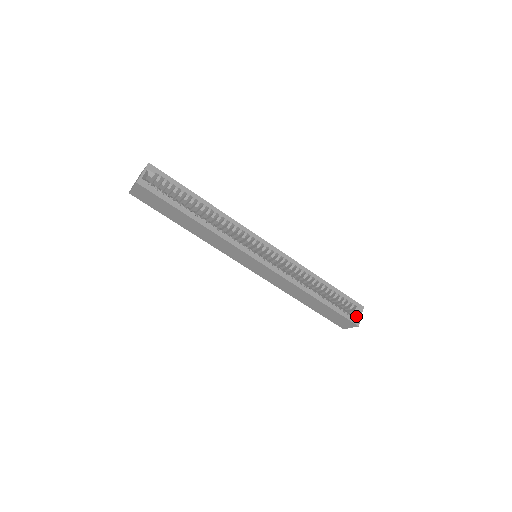
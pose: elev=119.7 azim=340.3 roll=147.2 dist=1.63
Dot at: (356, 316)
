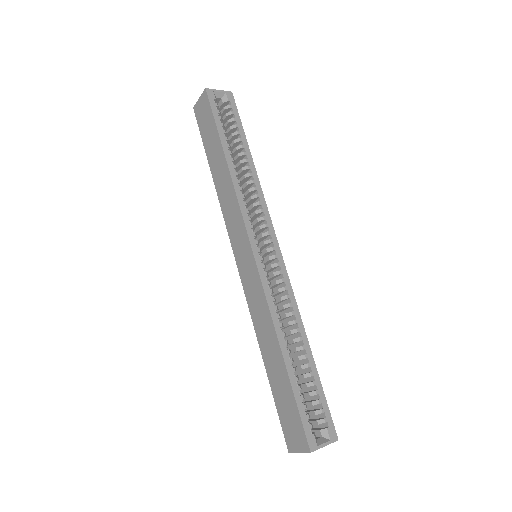
Dot at: (318, 439)
